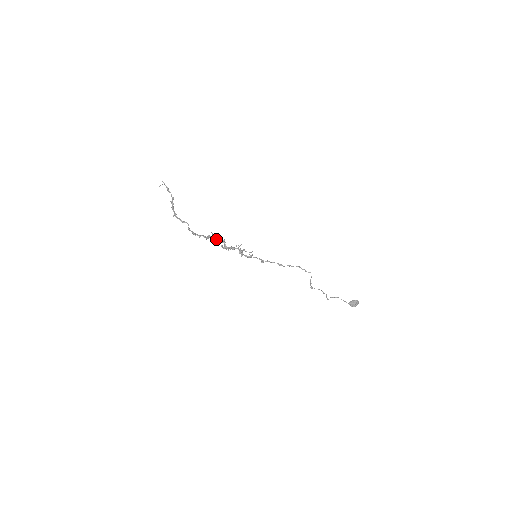
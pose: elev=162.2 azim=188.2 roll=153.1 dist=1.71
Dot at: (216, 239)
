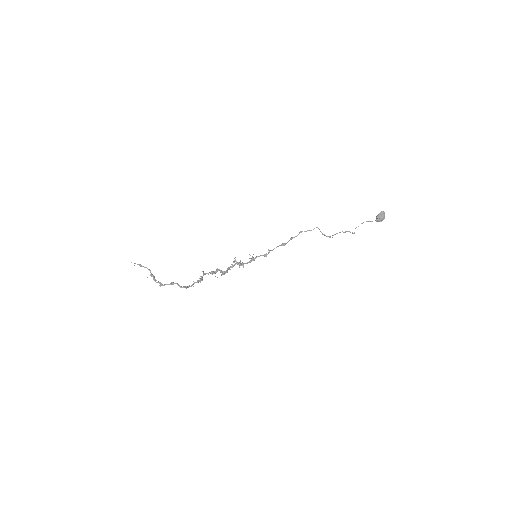
Dot at: (210, 273)
